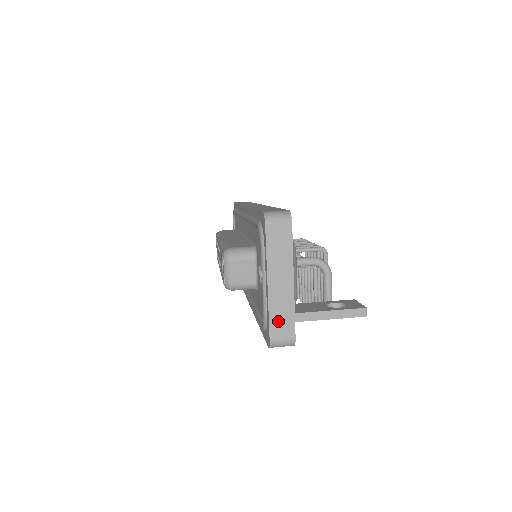
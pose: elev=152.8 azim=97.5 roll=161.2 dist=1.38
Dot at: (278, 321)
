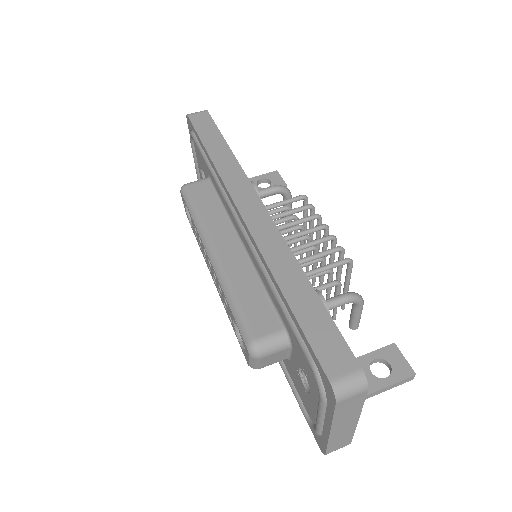
Dot at: (336, 444)
